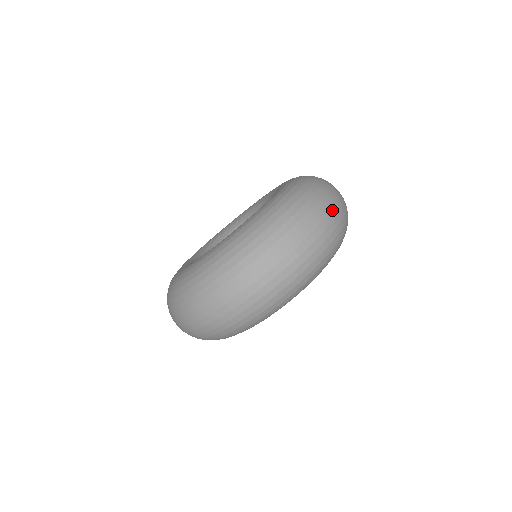
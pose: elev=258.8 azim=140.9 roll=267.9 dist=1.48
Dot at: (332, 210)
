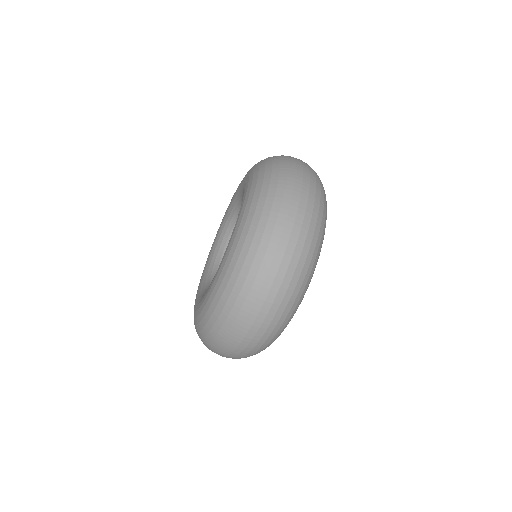
Dot at: (285, 252)
